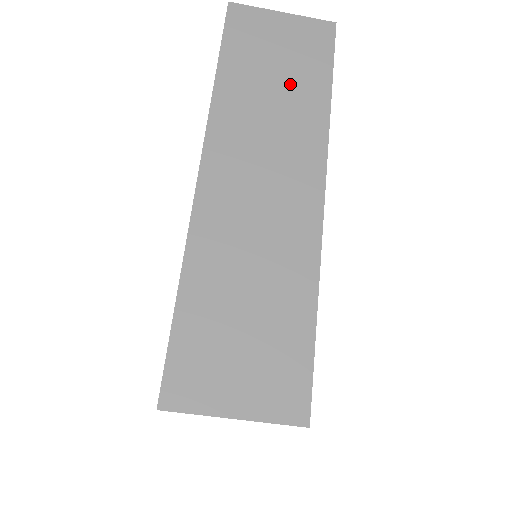
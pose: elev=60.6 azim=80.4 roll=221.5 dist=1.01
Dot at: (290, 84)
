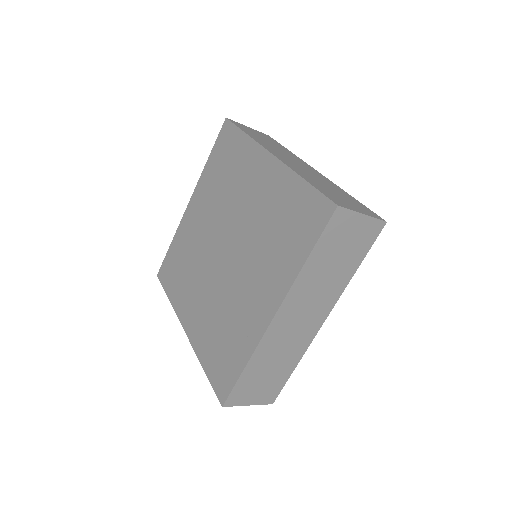
Dot at: (341, 265)
